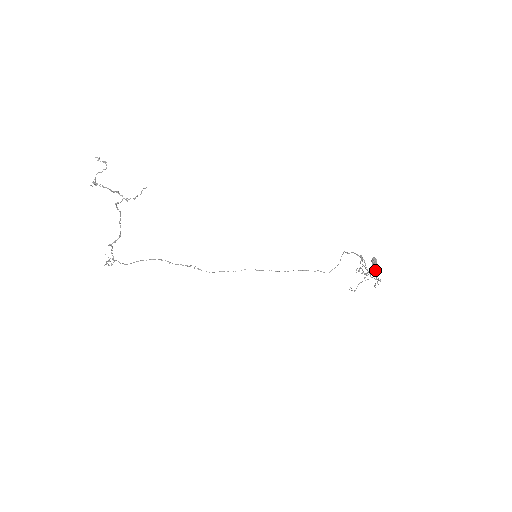
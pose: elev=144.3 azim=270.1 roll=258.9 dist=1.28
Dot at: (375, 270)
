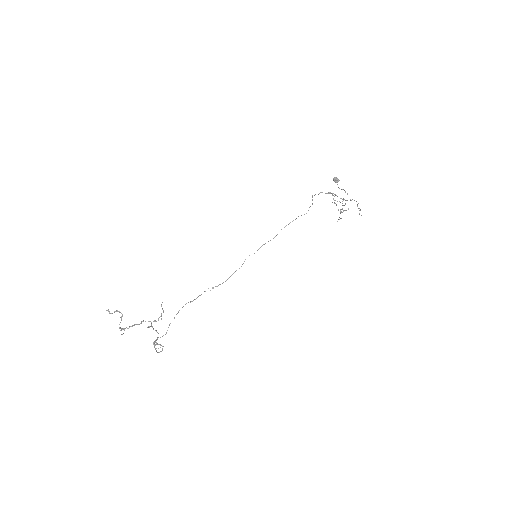
Dot at: occluded
